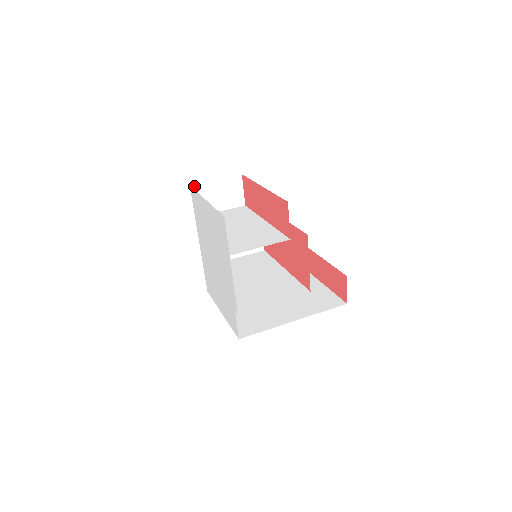
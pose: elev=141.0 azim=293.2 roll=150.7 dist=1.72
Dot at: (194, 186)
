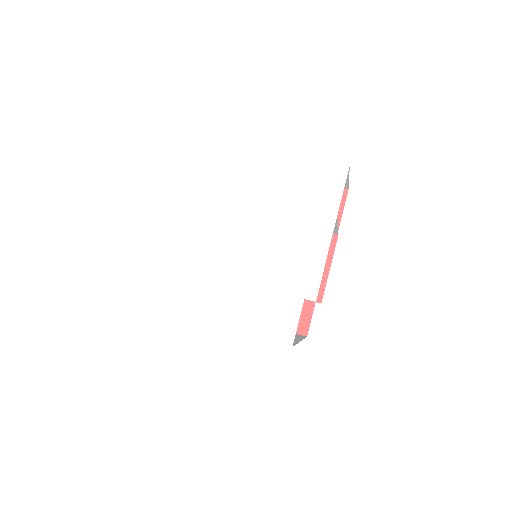
Dot at: (199, 142)
